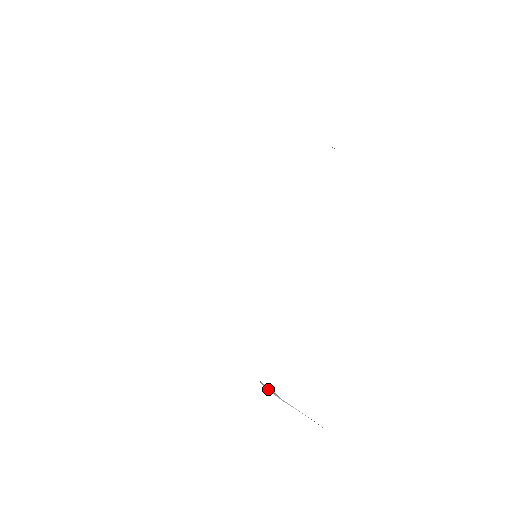
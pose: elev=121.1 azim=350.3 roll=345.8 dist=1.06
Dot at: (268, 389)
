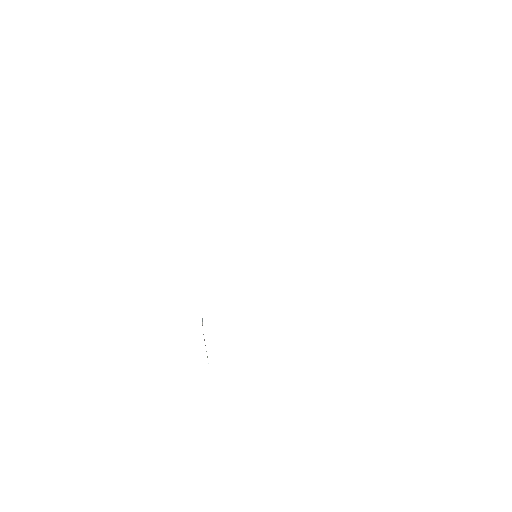
Dot at: (202, 322)
